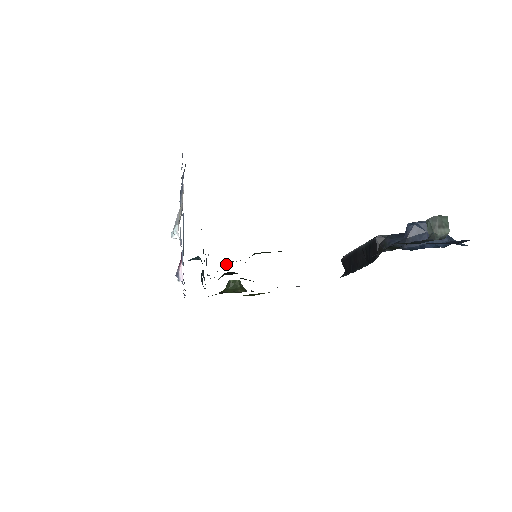
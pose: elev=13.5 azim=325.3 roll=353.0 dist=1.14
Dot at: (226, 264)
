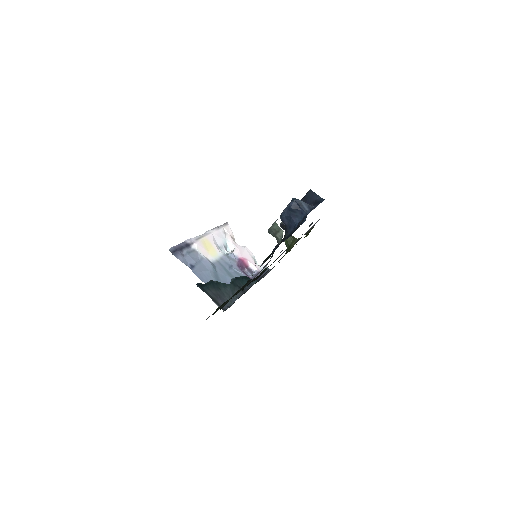
Dot at: occluded
